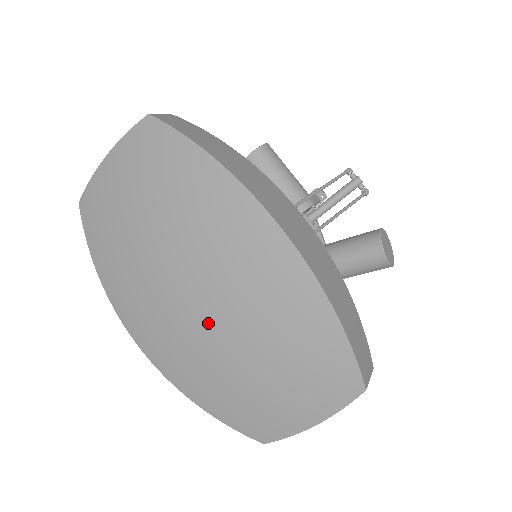
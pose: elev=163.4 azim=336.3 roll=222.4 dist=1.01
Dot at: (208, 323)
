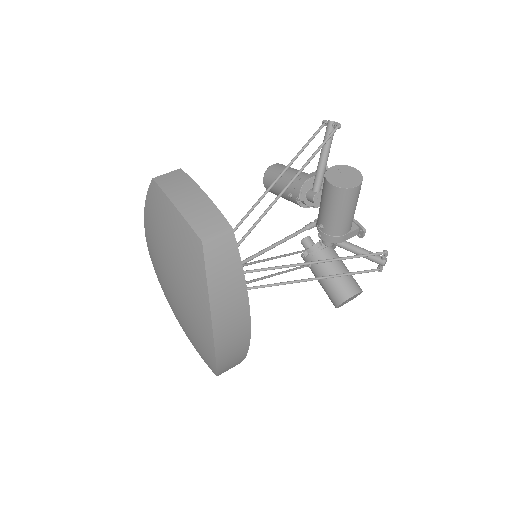
Dot at: (173, 305)
